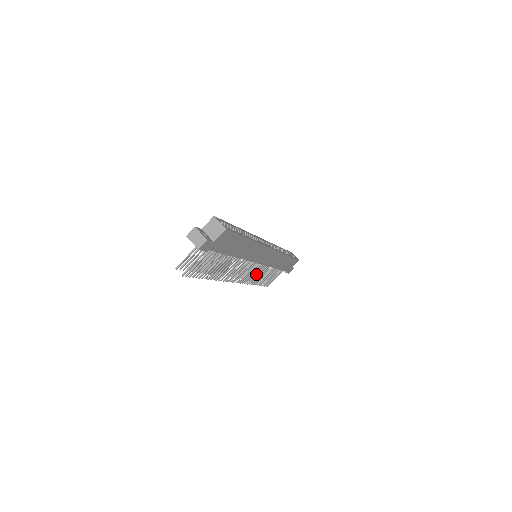
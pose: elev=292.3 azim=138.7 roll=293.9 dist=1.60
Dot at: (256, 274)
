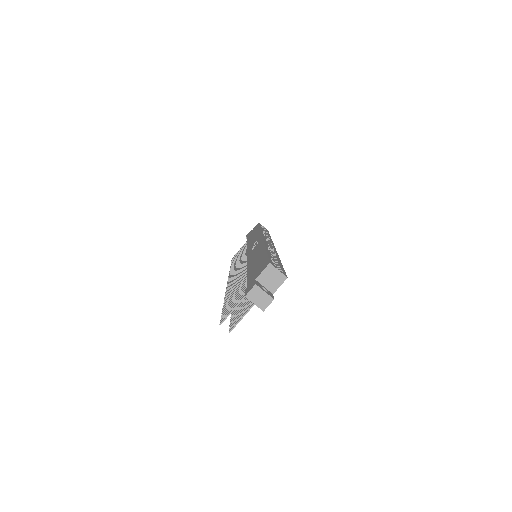
Dot at: occluded
